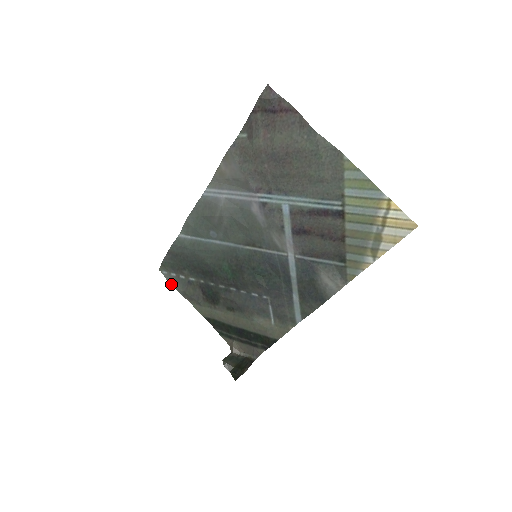
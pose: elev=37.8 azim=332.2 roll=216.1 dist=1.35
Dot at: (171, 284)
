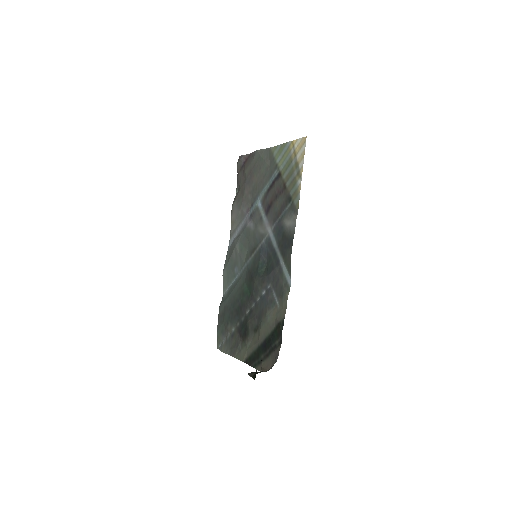
Dot at: (223, 351)
